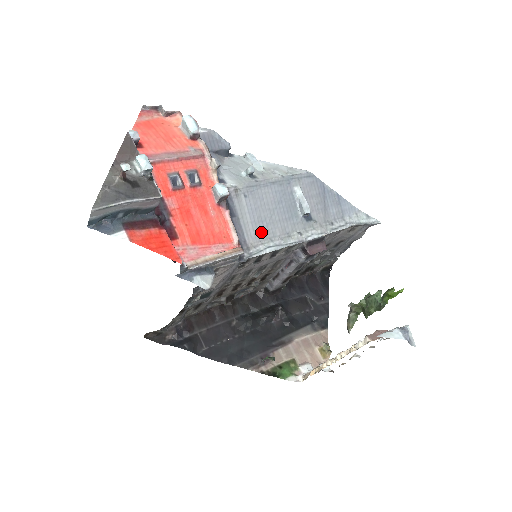
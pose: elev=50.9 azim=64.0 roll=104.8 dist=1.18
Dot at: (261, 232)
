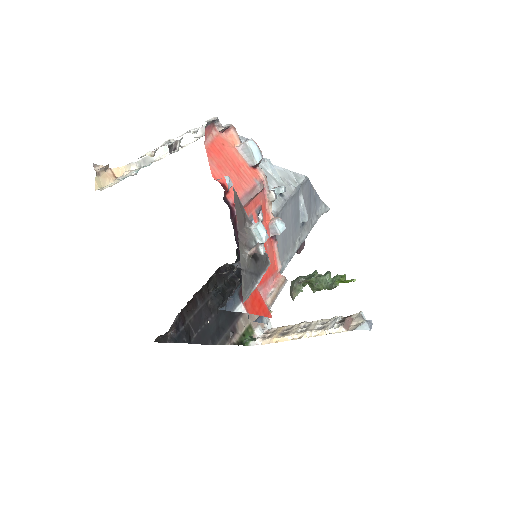
Dot at: (284, 249)
